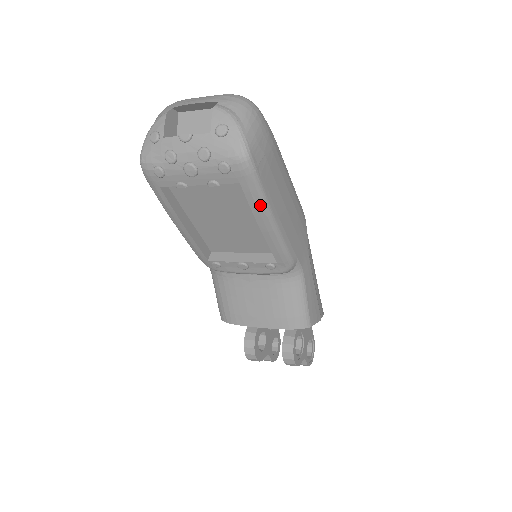
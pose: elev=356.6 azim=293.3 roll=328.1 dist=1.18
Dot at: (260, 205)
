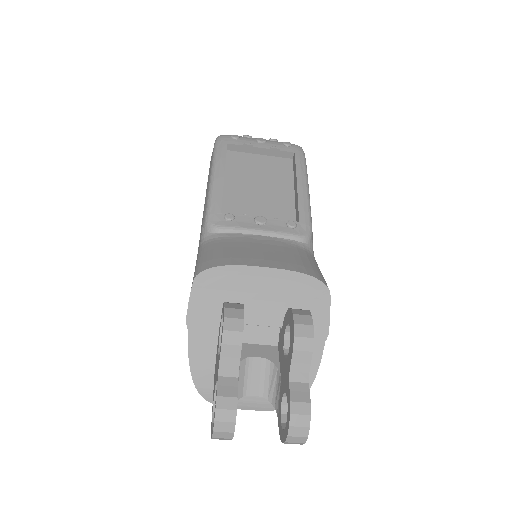
Dot at: (303, 169)
